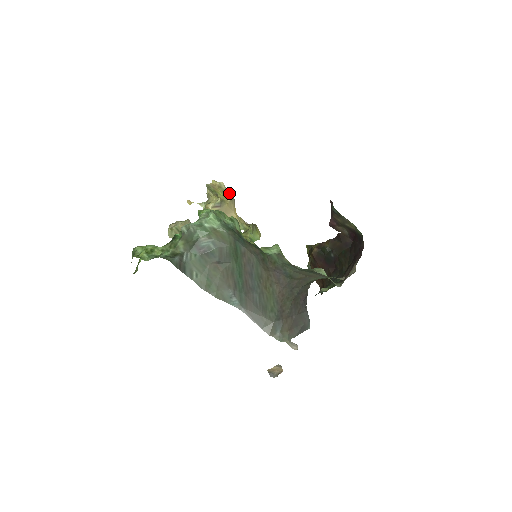
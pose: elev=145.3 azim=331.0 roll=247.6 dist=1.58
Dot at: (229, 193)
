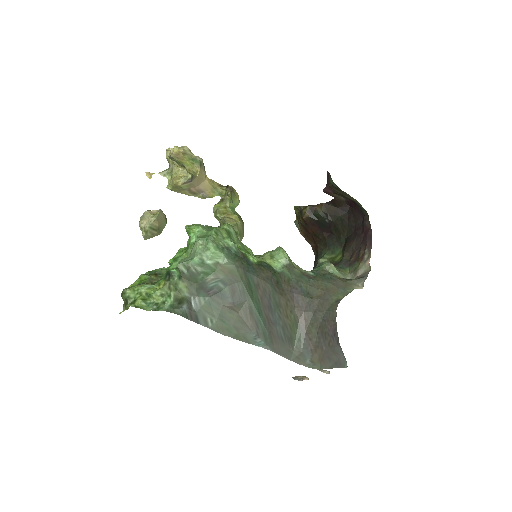
Dot at: (197, 158)
